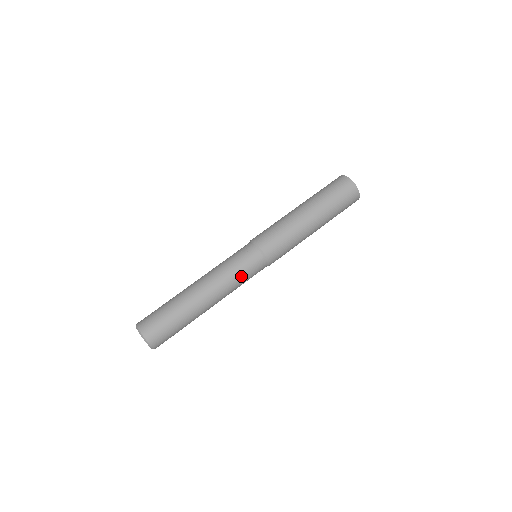
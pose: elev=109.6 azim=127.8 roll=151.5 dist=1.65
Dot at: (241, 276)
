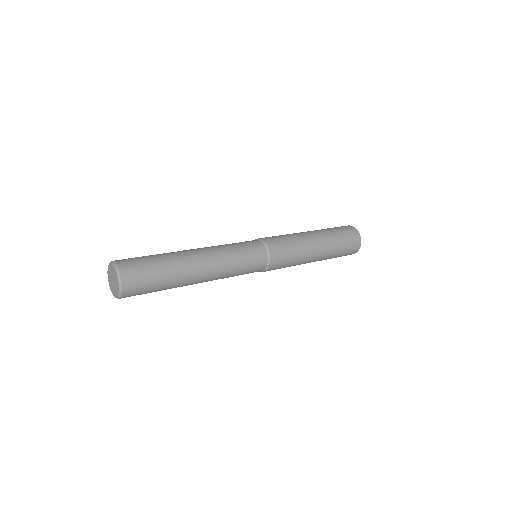
Dot at: (241, 260)
